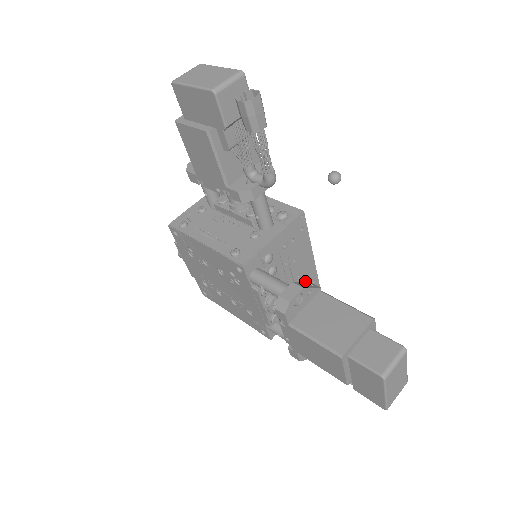
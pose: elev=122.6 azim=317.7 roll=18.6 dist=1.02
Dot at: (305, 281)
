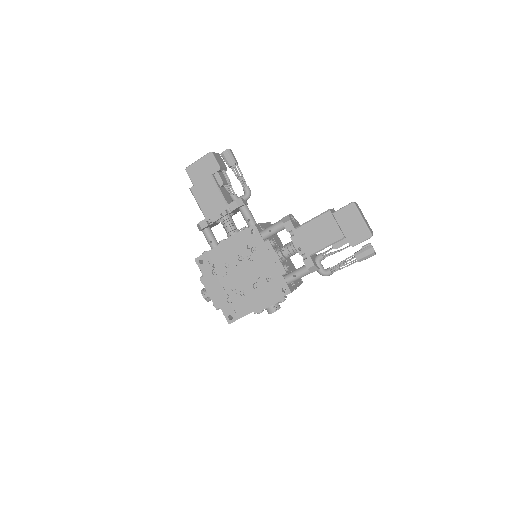
Dot at: (292, 268)
